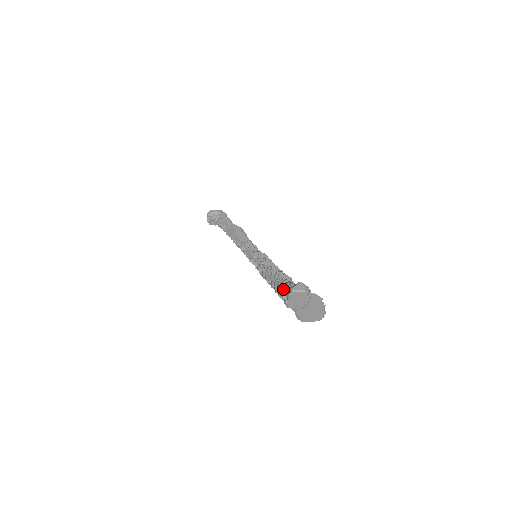
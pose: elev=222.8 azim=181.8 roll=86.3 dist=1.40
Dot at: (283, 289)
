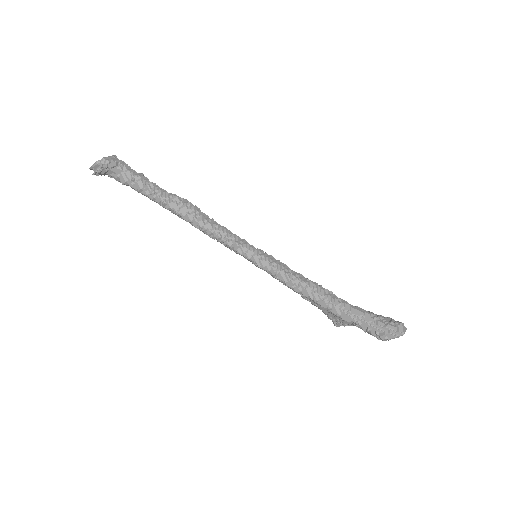
Dot at: (365, 321)
